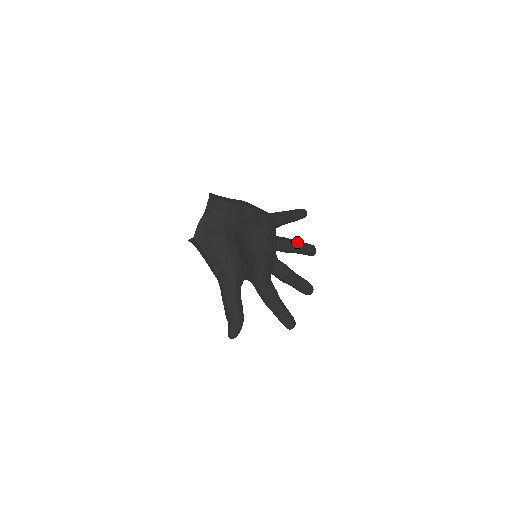
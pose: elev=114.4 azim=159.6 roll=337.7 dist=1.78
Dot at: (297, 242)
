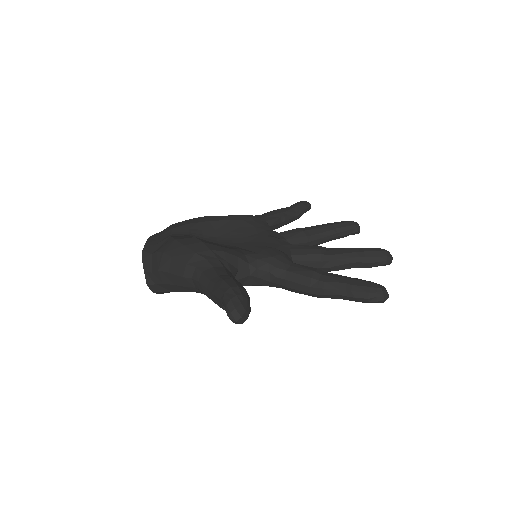
Dot at: (315, 226)
